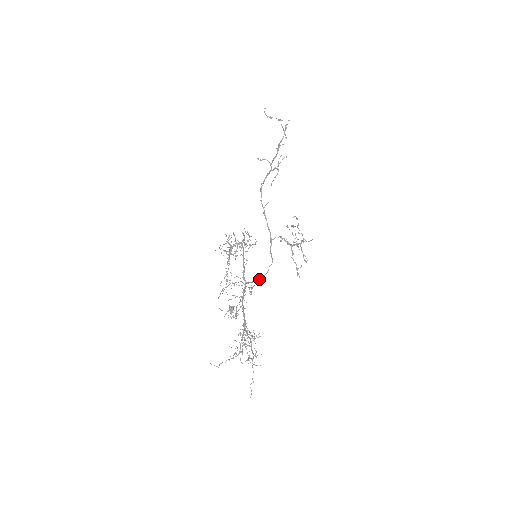
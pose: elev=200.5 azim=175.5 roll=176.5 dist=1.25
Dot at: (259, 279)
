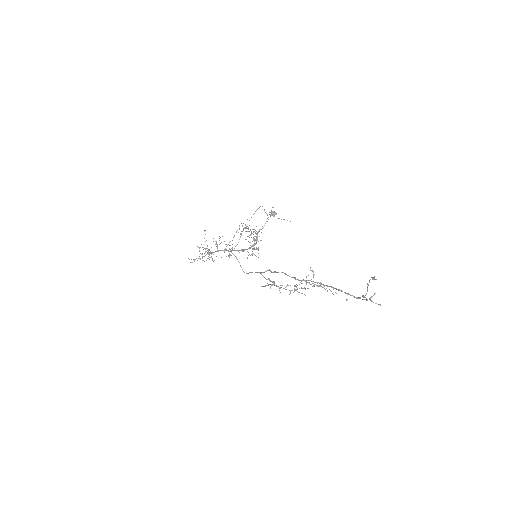
Dot at: (238, 261)
